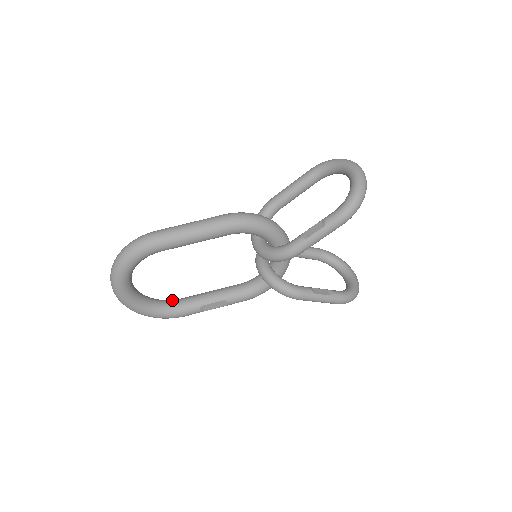
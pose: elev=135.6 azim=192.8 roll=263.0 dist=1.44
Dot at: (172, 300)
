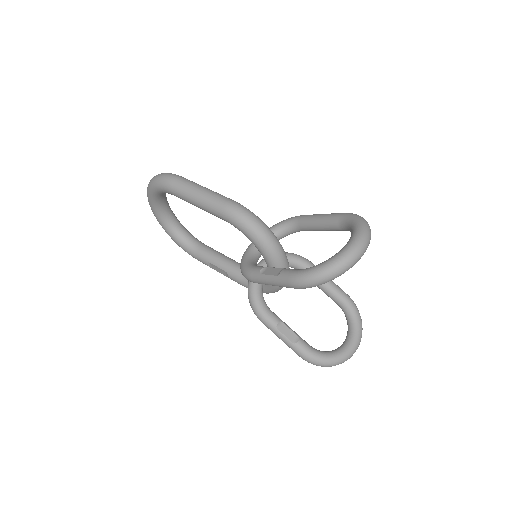
Dot at: (197, 240)
